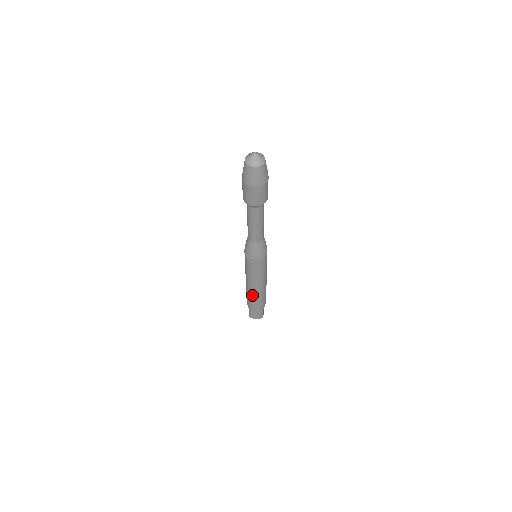
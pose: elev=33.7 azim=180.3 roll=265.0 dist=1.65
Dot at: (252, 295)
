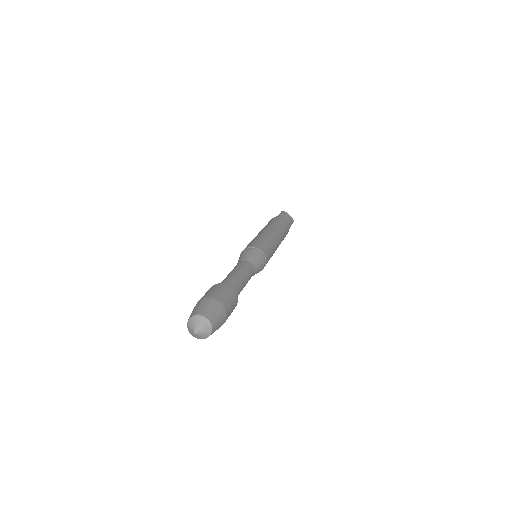
Dot at: occluded
